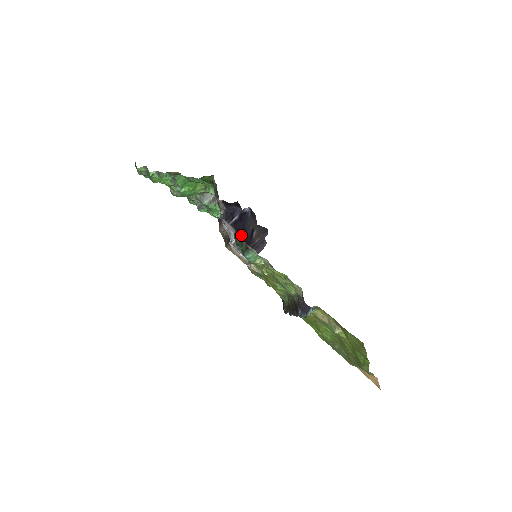
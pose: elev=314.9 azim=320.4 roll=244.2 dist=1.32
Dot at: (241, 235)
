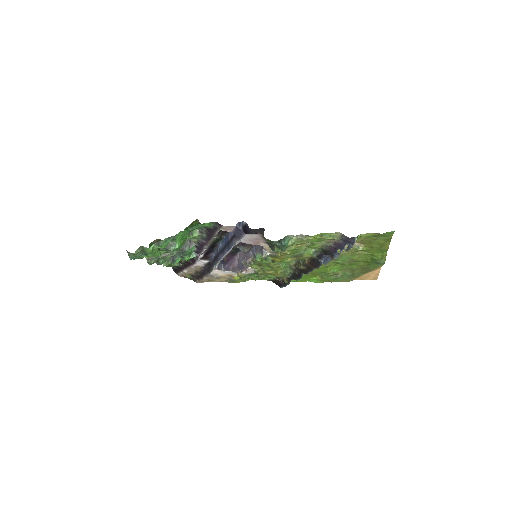
Dot at: occluded
